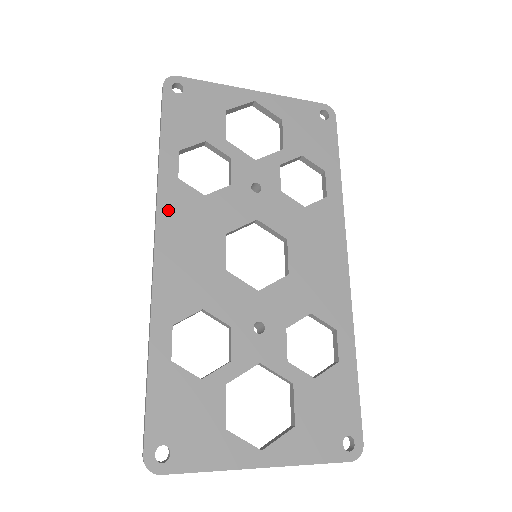
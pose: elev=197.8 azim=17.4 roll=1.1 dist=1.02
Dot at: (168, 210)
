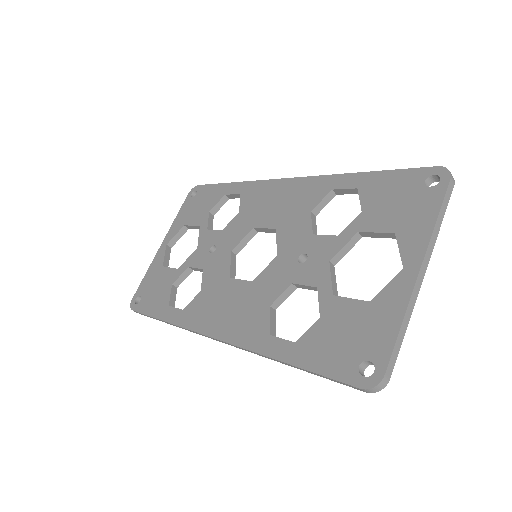
Dot at: (197, 322)
